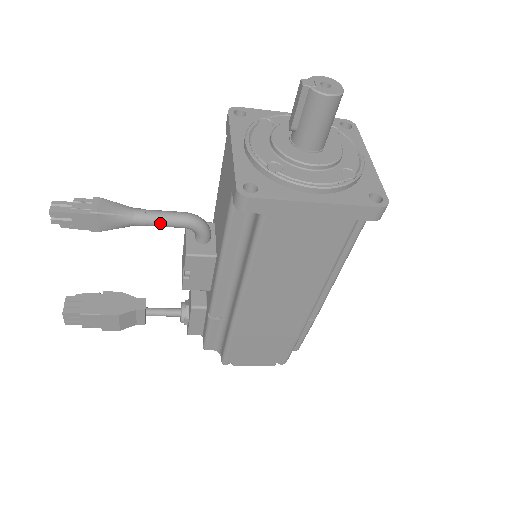
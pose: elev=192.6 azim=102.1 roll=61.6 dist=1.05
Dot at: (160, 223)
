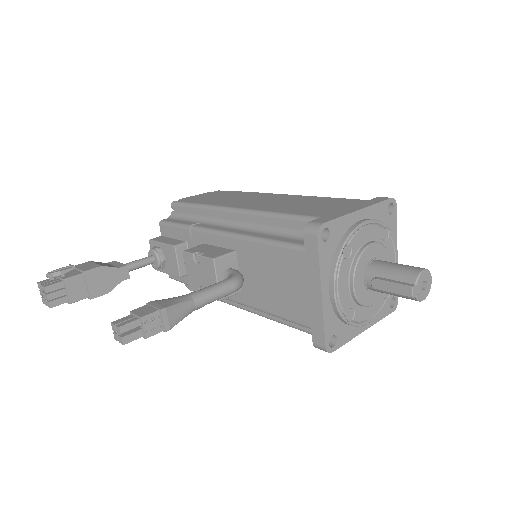
Dot at: (213, 301)
